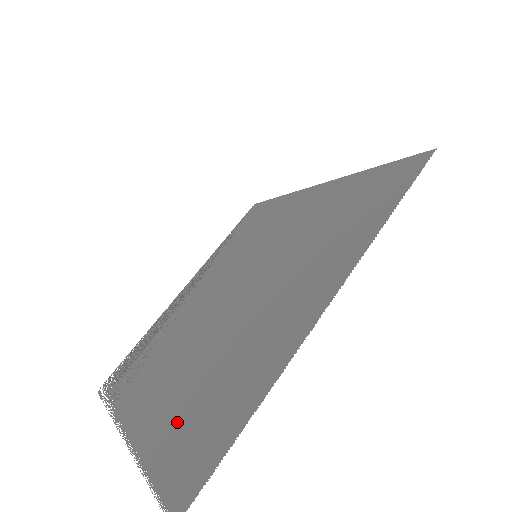
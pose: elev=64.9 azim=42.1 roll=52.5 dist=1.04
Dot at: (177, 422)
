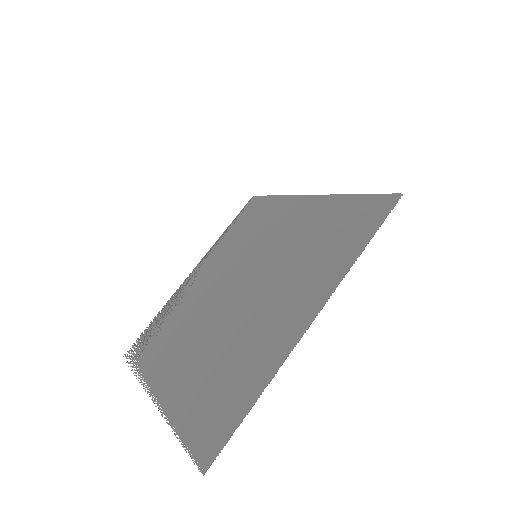
Dot at: (198, 397)
